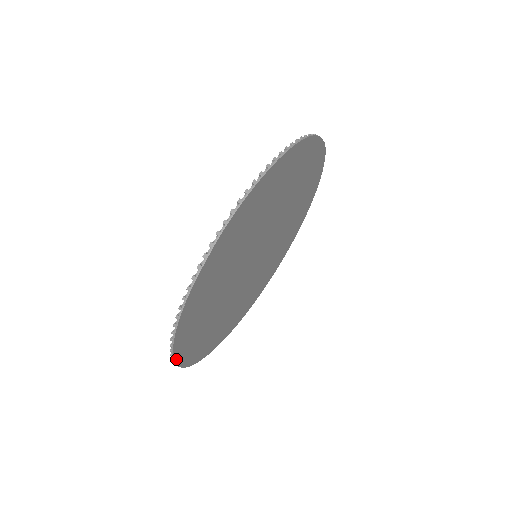
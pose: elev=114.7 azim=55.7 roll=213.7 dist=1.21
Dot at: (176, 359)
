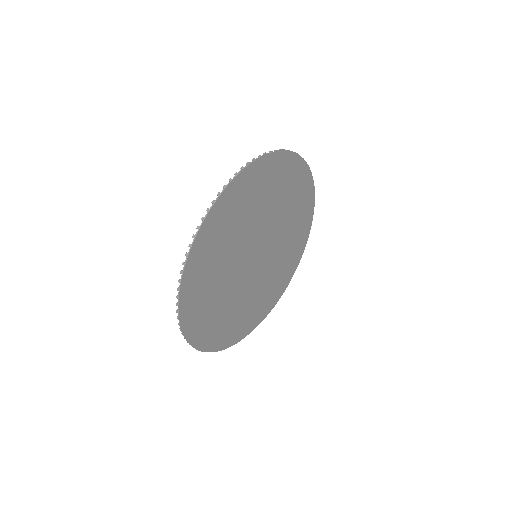
Dot at: (200, 231)
